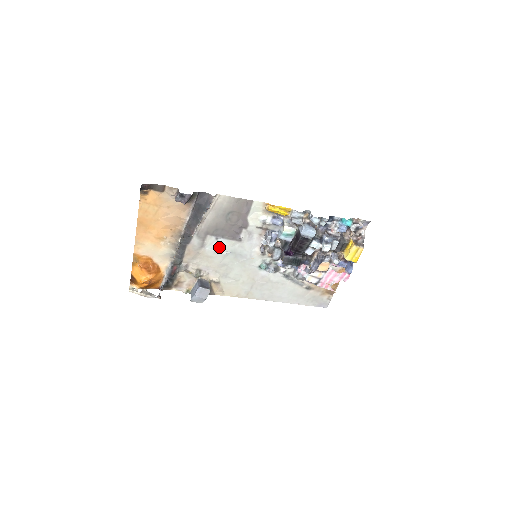
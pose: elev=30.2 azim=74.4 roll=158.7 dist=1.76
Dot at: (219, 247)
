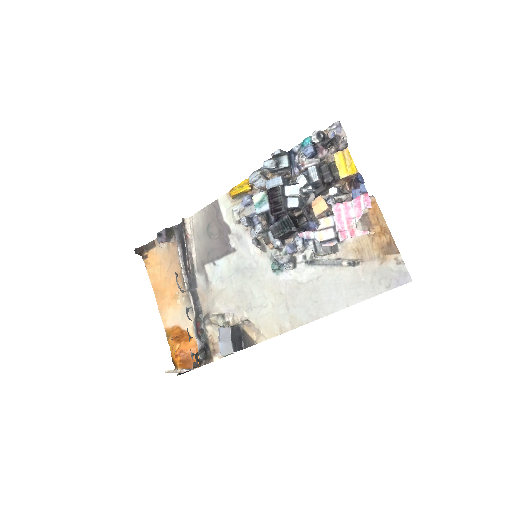
Dot at: (222, 273)
